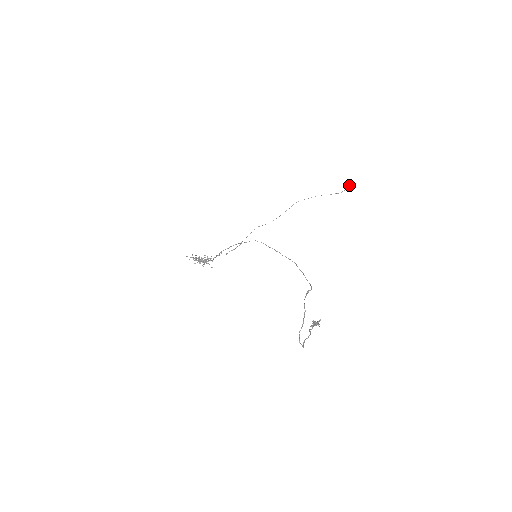
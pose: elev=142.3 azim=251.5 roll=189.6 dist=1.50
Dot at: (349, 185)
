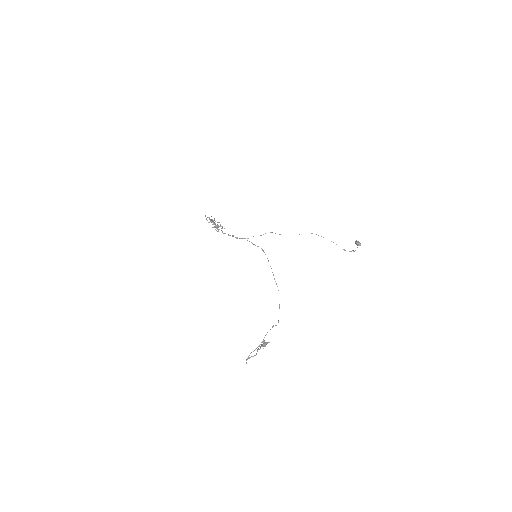
Dot at: (357, 243)
